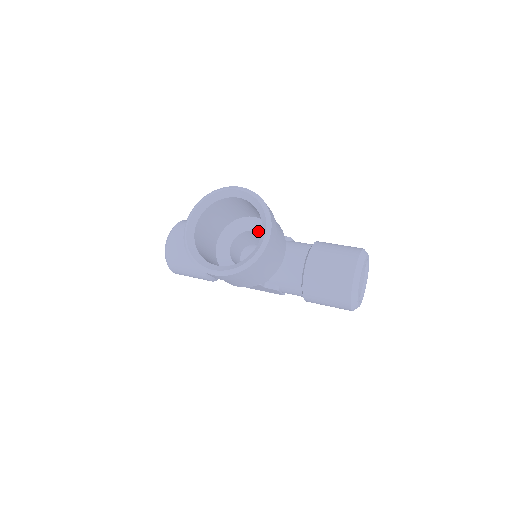
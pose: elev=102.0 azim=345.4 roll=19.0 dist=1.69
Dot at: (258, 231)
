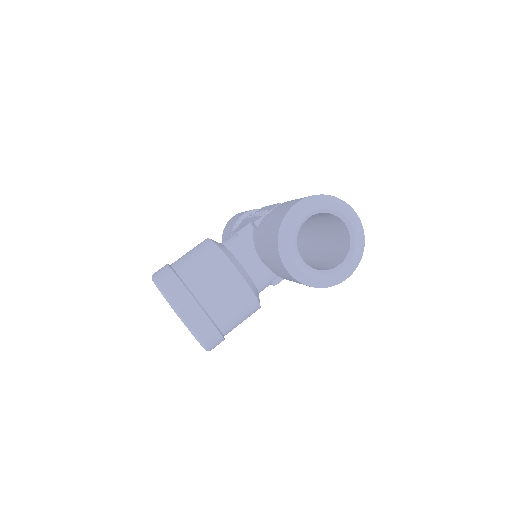
Dot at: occluded
